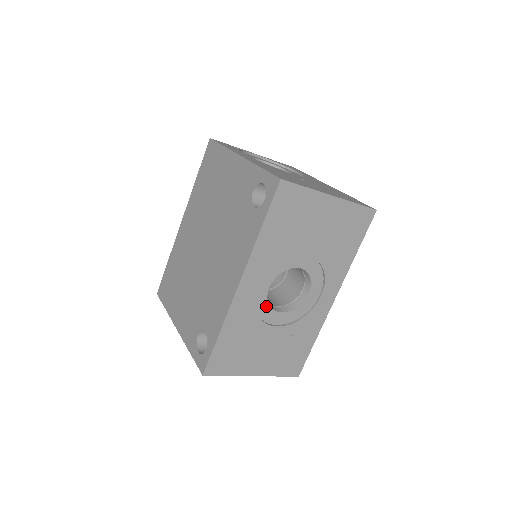
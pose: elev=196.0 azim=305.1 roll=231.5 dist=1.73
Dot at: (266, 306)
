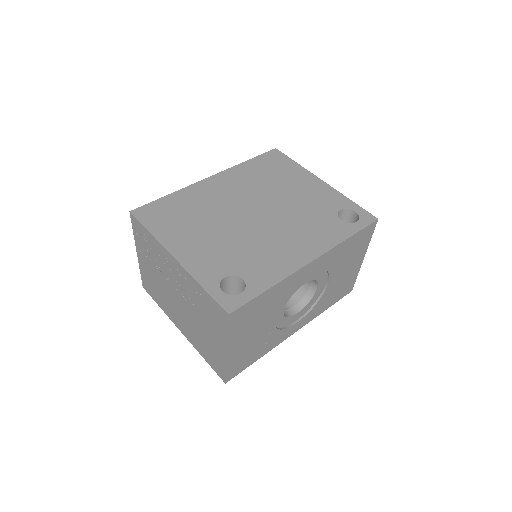
Dot at: (289, 296)
